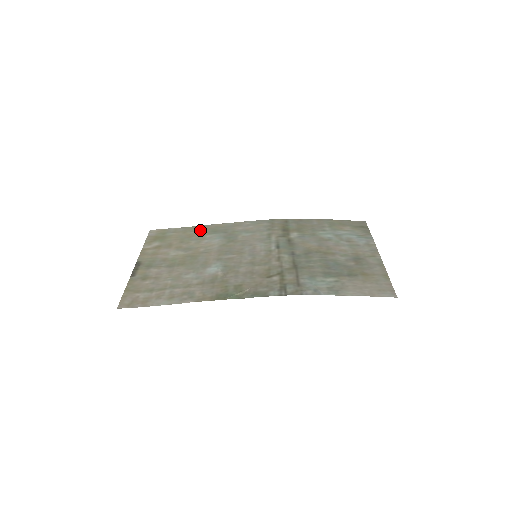
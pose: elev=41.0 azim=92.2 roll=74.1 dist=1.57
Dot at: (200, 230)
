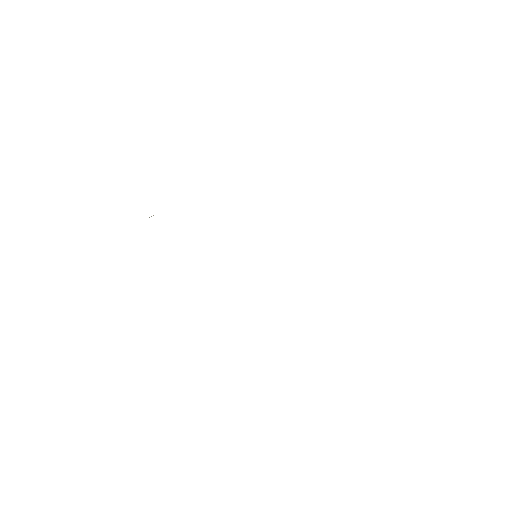
Dot at: occluded
